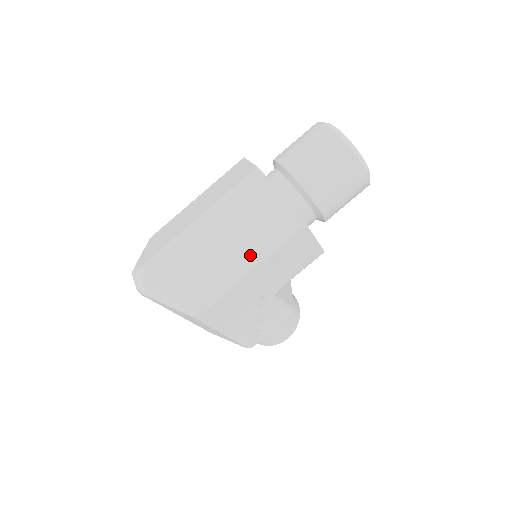
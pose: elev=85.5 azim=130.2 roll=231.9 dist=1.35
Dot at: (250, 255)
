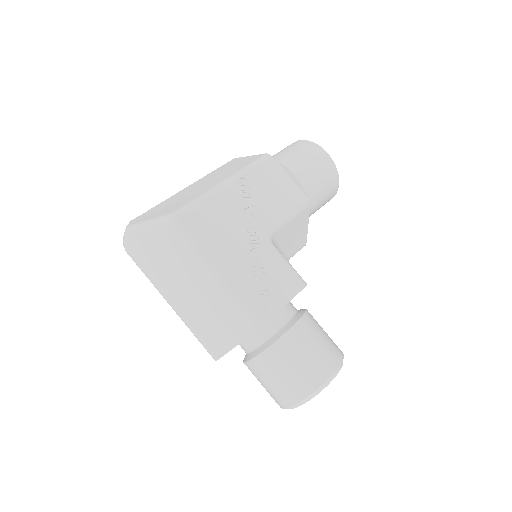
Dot at: (224, 178)
